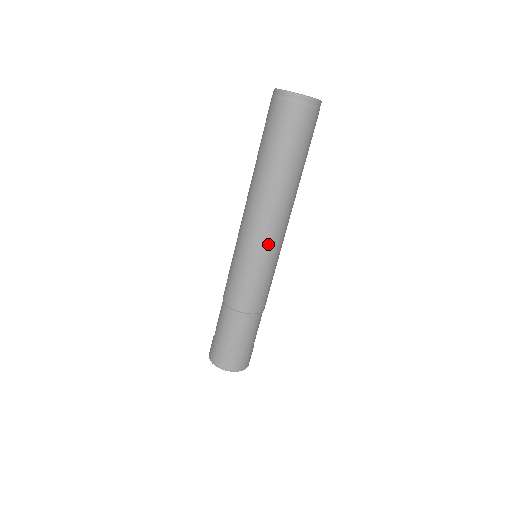
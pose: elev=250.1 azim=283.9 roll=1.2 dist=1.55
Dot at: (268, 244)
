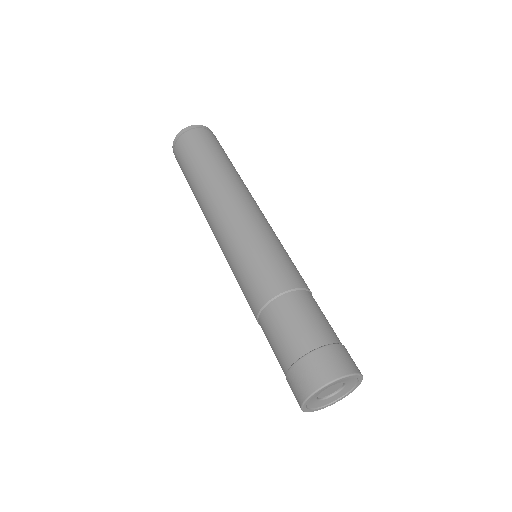
Dot at: (243, 220)
